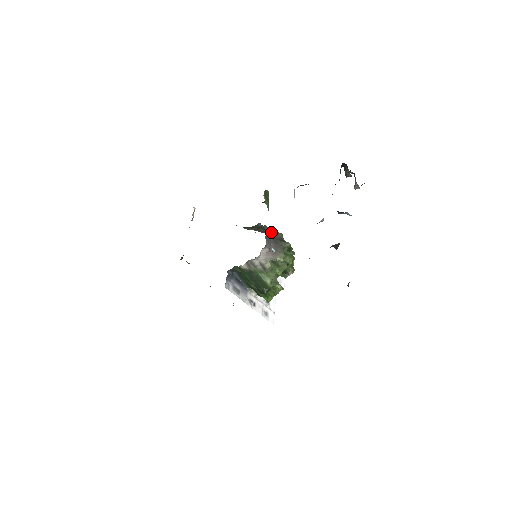
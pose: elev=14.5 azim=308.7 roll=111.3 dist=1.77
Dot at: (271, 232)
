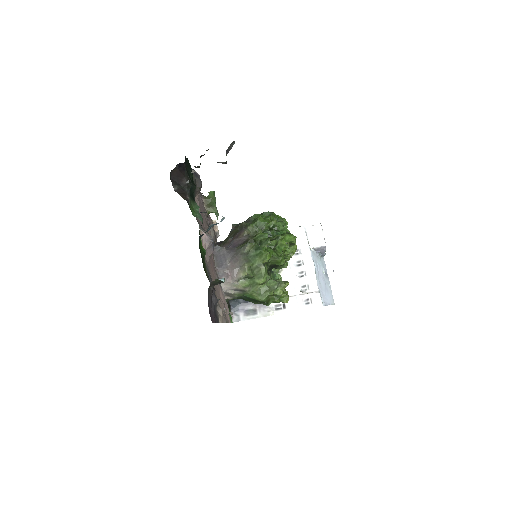
Dot at: (236, 236)
